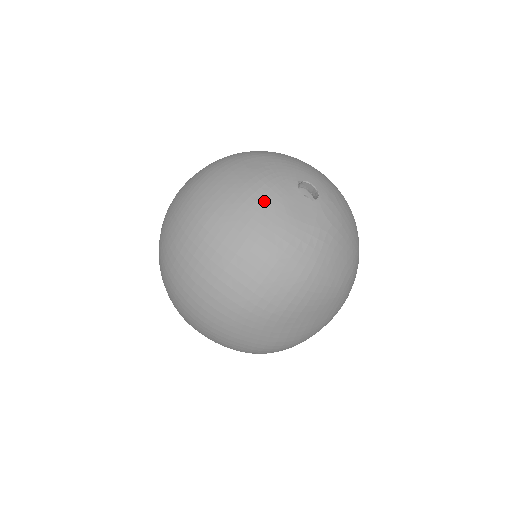
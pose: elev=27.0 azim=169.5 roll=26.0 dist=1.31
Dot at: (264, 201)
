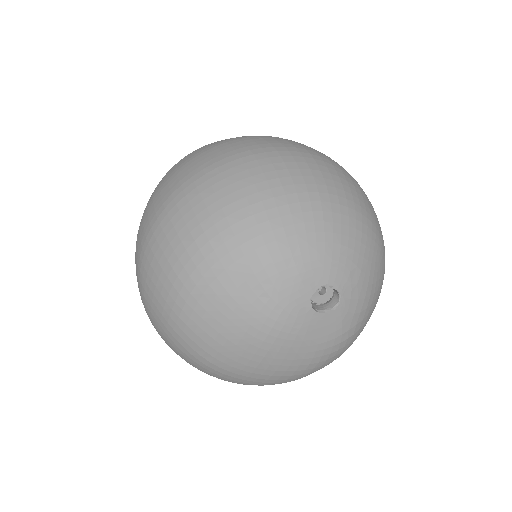
Dot at: (278, 348)
